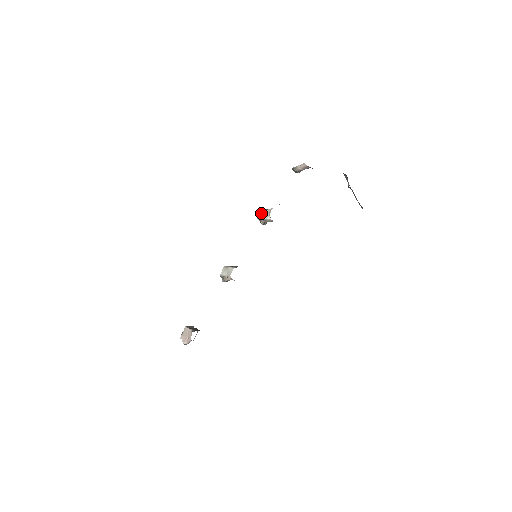
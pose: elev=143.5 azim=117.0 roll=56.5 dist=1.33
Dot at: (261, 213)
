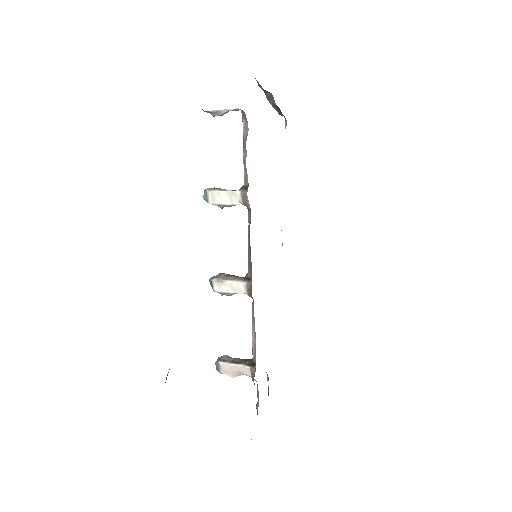
Dot at: (213, 196)
